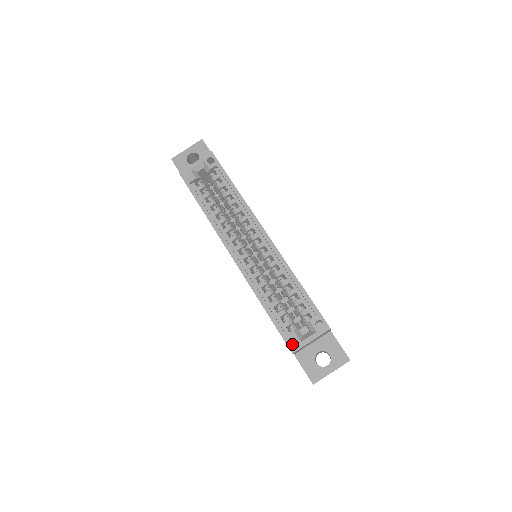
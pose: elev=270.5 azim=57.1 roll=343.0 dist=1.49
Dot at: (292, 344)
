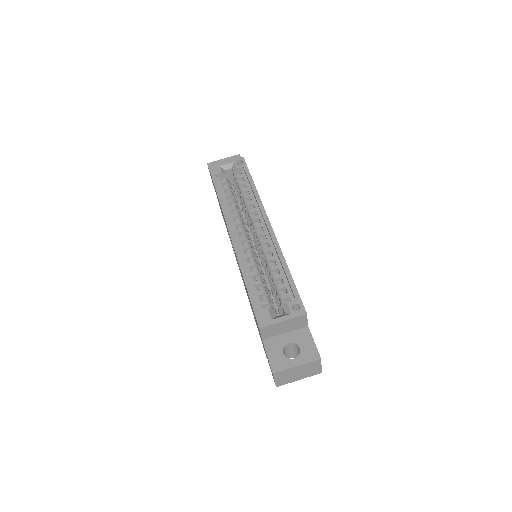
Dot at: (262, 319)
